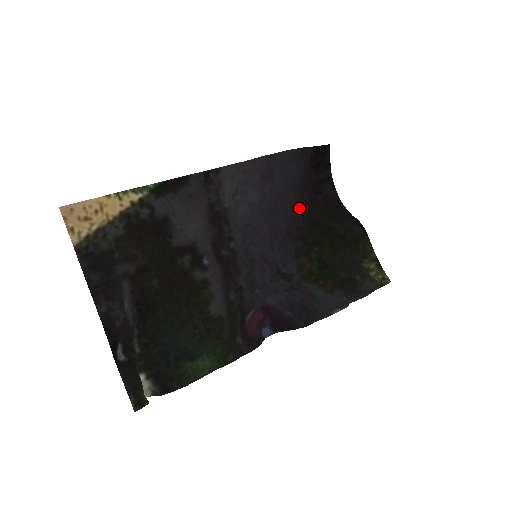
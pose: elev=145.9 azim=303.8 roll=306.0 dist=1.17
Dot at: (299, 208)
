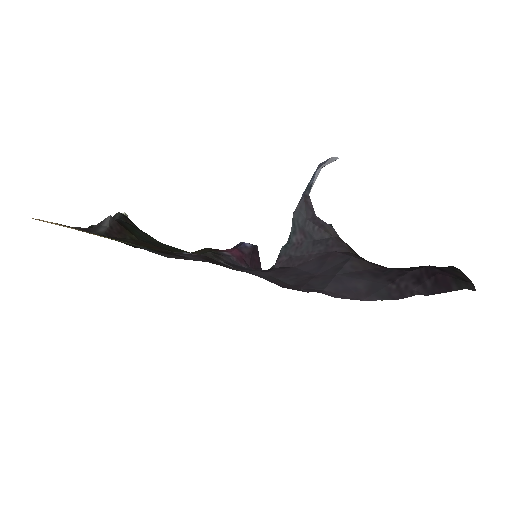
Dot at: (359, 259)
